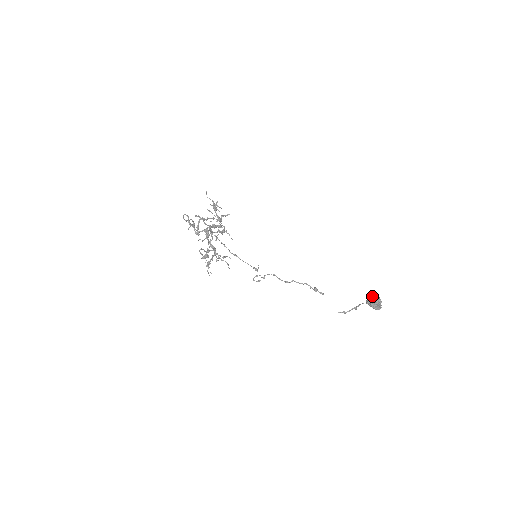
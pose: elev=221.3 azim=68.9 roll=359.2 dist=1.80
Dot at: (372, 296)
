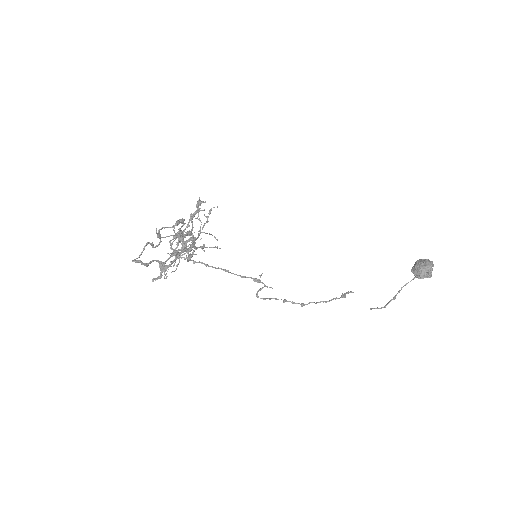
Dot at: (421, 268)
